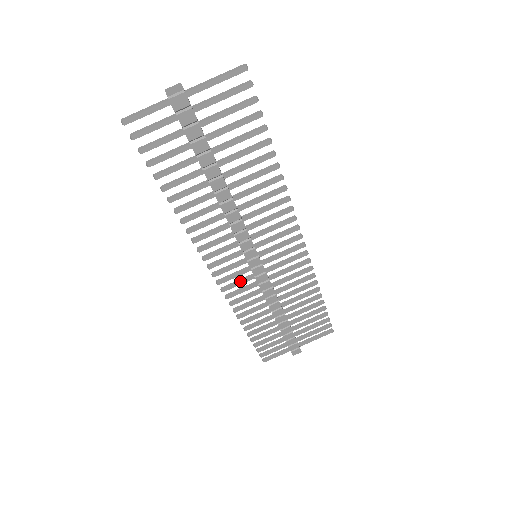
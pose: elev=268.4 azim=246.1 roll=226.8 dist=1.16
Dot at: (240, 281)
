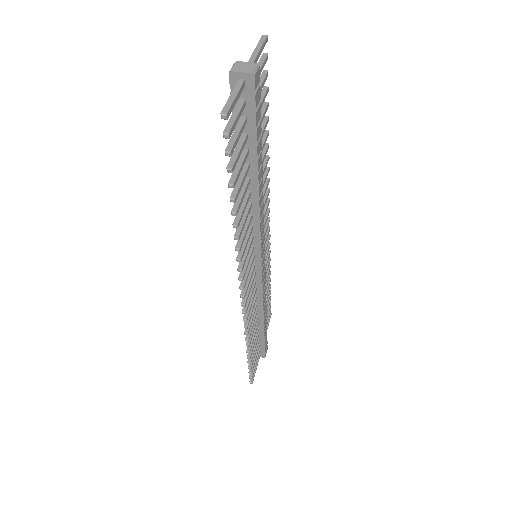
Dot at: (251, 293)
